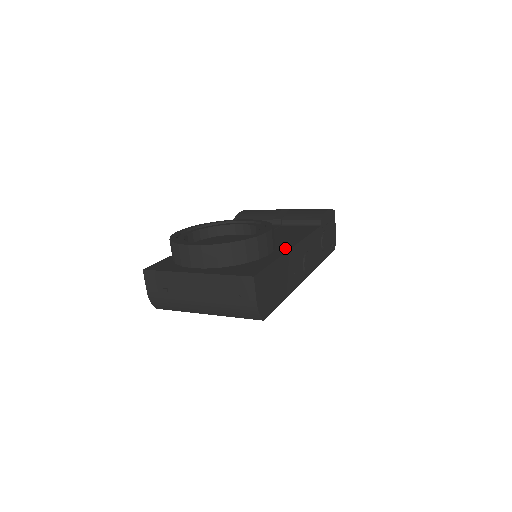
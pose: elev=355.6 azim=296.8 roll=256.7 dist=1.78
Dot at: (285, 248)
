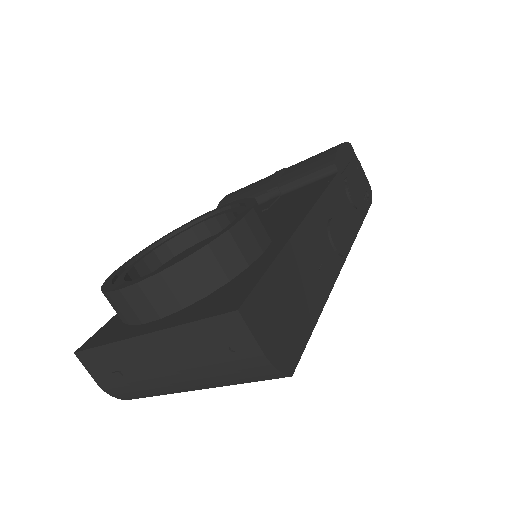
Dot at: (289, 229)
